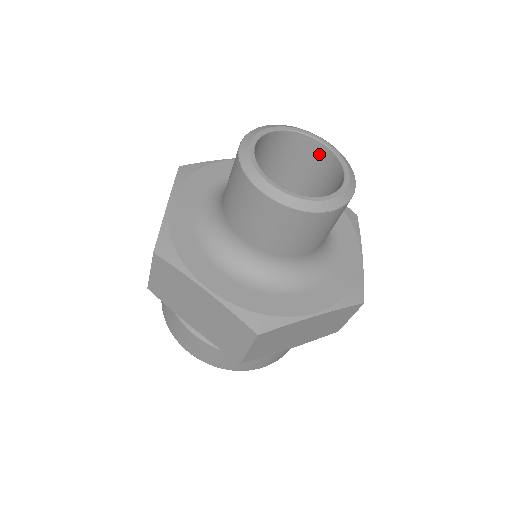
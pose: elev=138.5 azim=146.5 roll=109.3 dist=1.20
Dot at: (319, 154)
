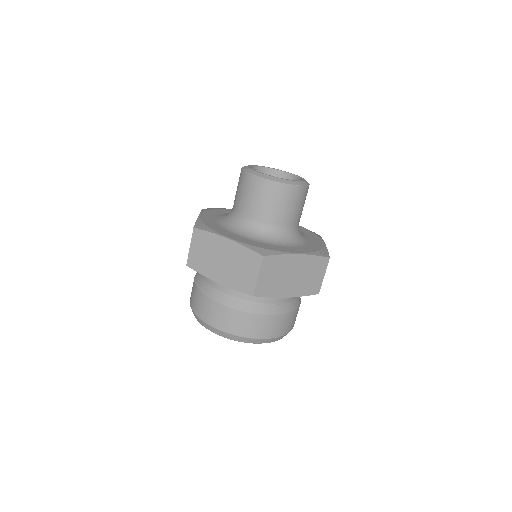
Dot at: occluded
